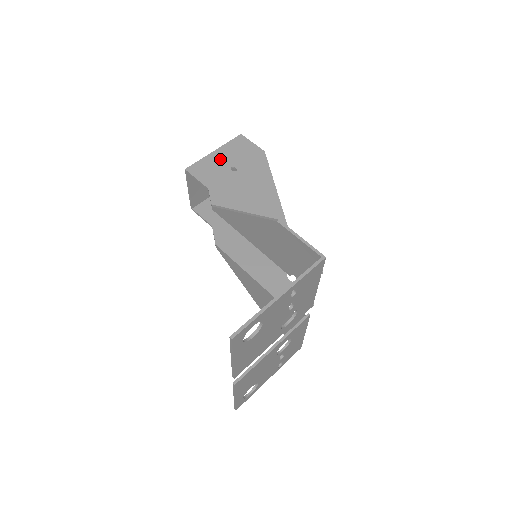
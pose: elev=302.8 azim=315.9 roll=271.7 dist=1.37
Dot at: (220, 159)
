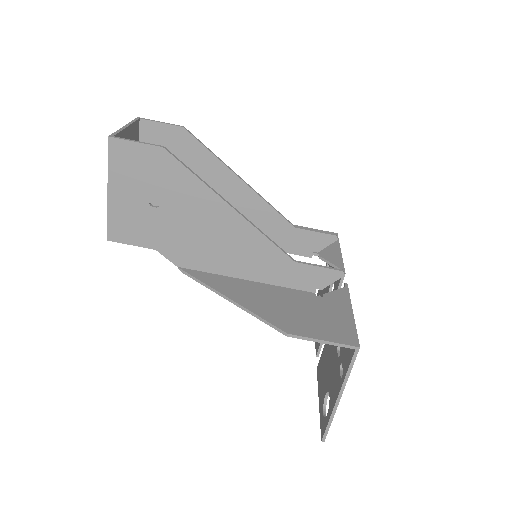
Dot at: (126, 200)
